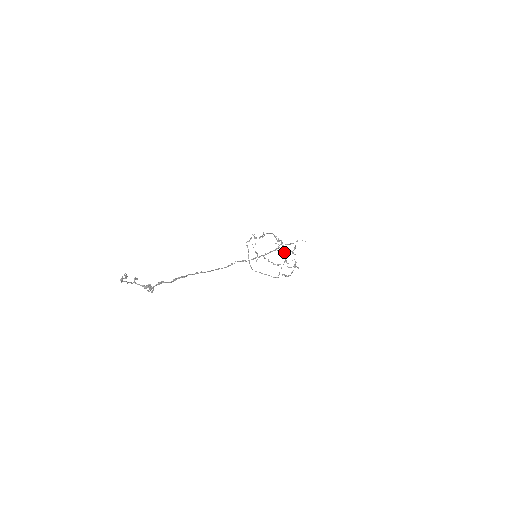
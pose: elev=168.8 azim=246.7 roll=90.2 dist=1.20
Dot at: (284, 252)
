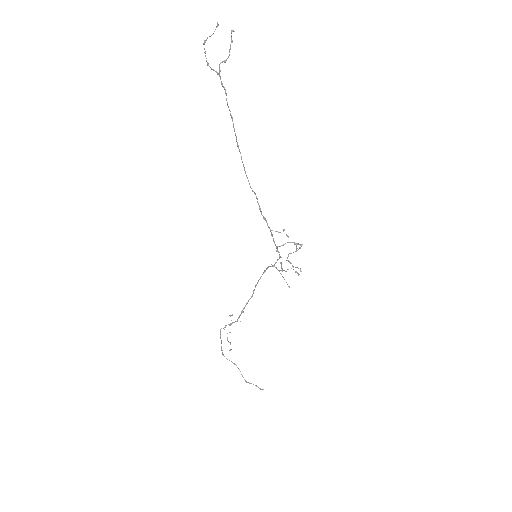
Dot at: (281, 270)
